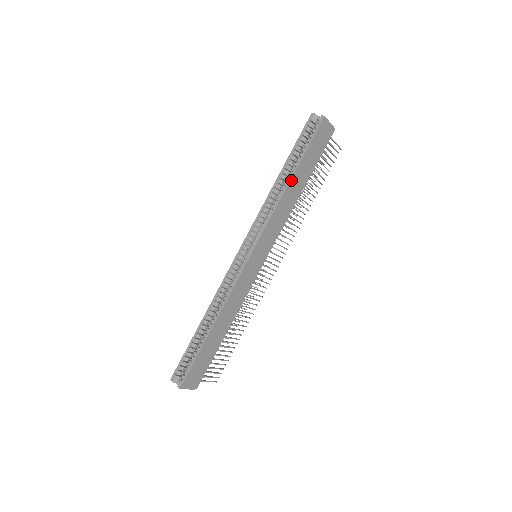
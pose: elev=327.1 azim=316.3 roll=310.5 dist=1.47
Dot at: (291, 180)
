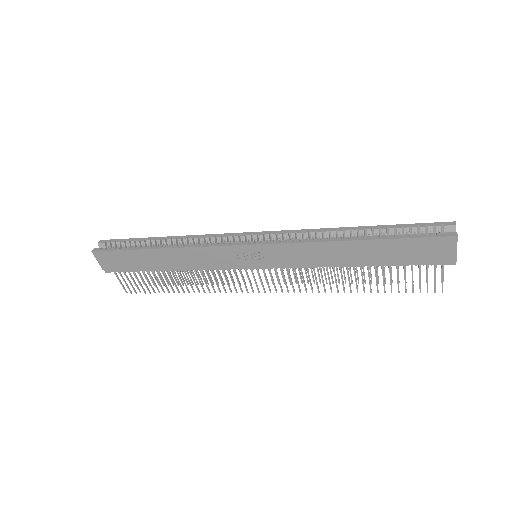
Dot at: (354, 241)
